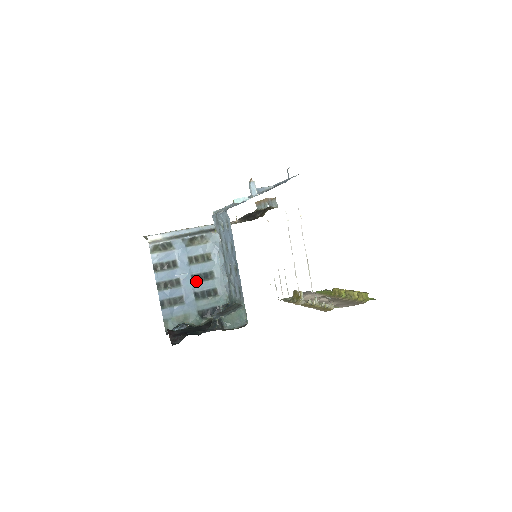
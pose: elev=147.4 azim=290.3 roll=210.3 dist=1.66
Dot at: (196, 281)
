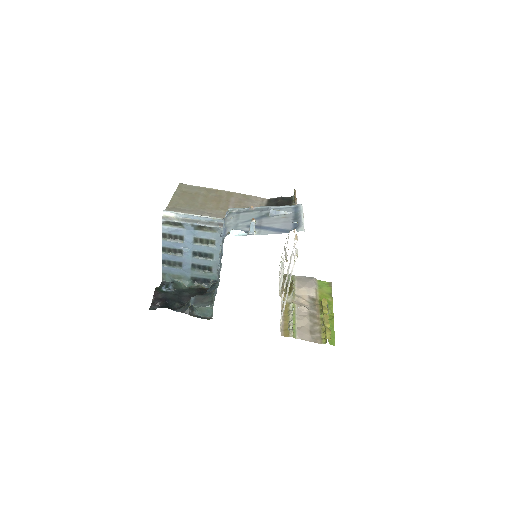
Dot at: (196, 256)
